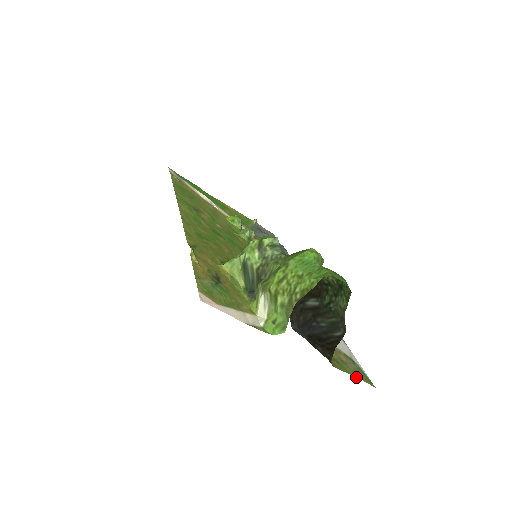
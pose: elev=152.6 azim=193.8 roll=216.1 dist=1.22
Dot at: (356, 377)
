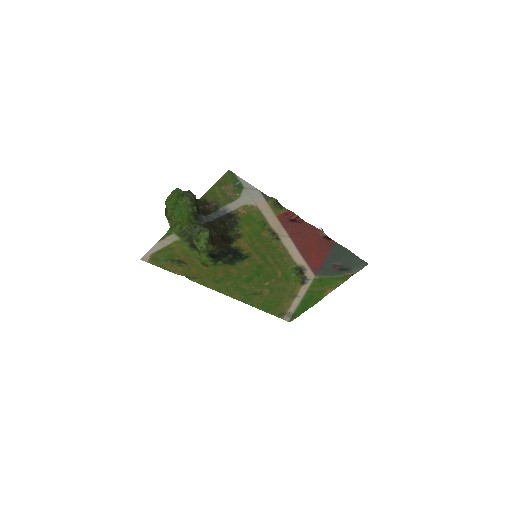
Dot at: (216, 184)
